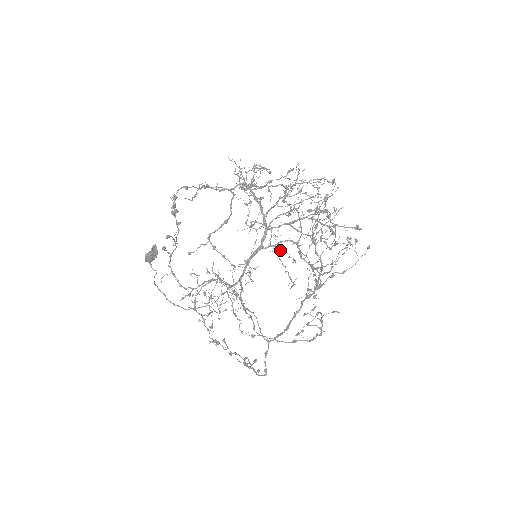
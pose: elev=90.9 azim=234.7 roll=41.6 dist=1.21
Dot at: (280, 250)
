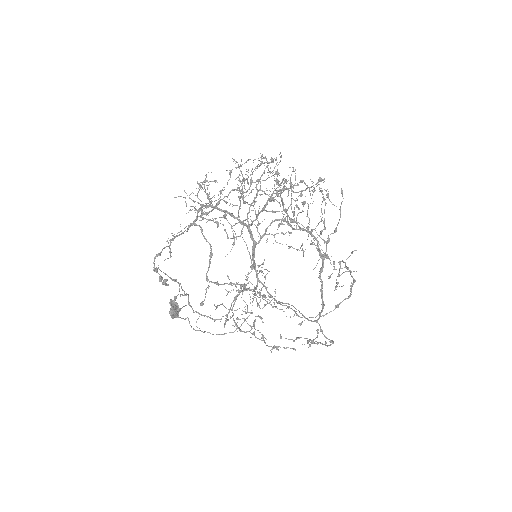
Dot at: occluded
